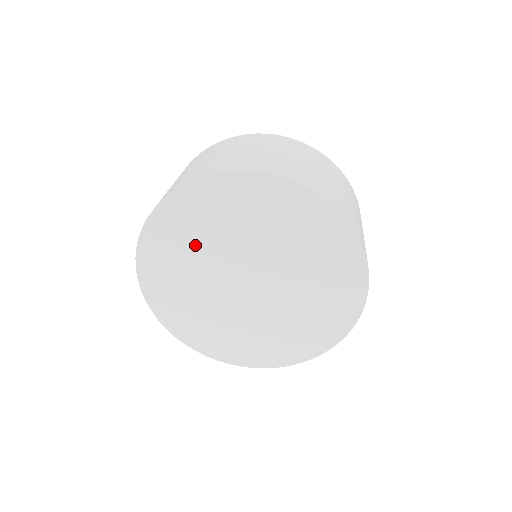
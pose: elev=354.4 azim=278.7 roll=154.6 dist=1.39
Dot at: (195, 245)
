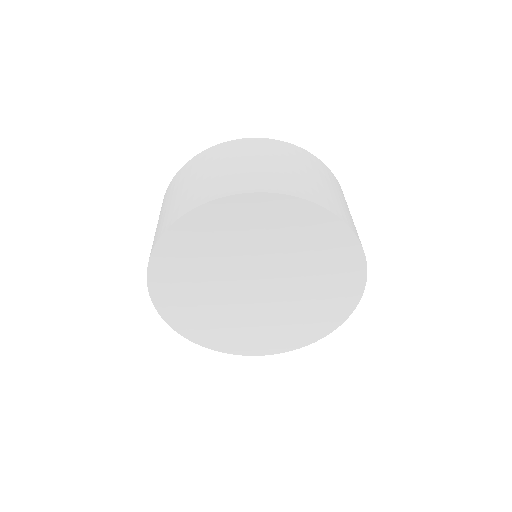
Dot at: (208, 256)
